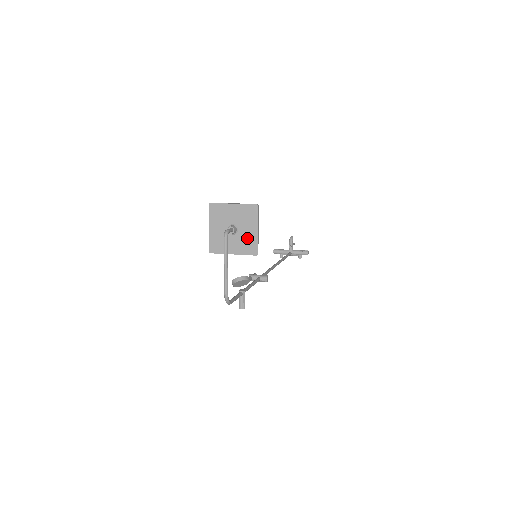
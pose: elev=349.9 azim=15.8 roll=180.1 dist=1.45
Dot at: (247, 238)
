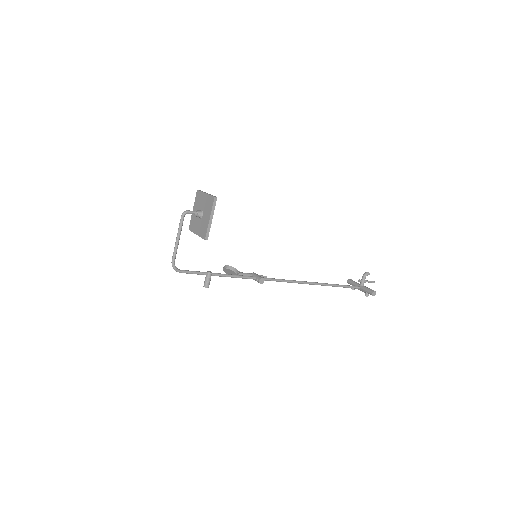
Dot at: (204, 223)
